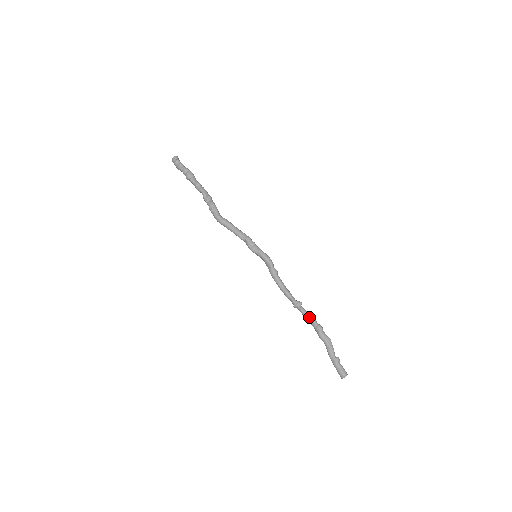
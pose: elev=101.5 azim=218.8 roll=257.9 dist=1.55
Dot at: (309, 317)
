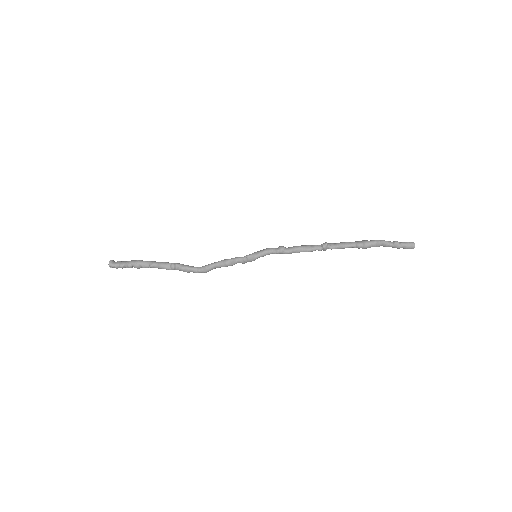
Dot at: (344, 248)
